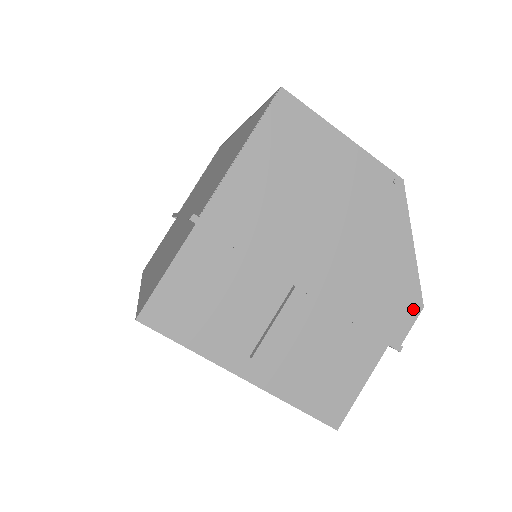
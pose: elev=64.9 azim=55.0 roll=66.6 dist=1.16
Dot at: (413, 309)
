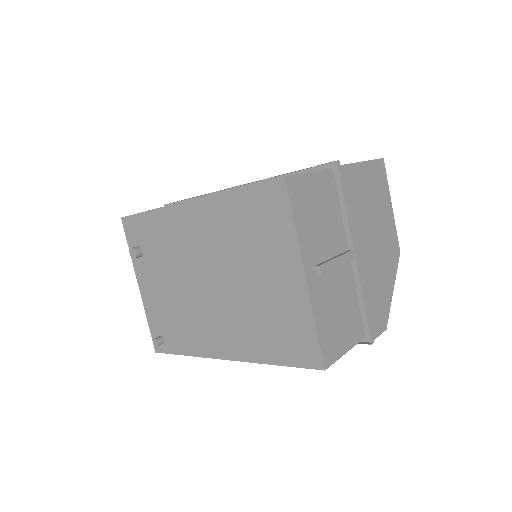
Dot at: (383, 325)
